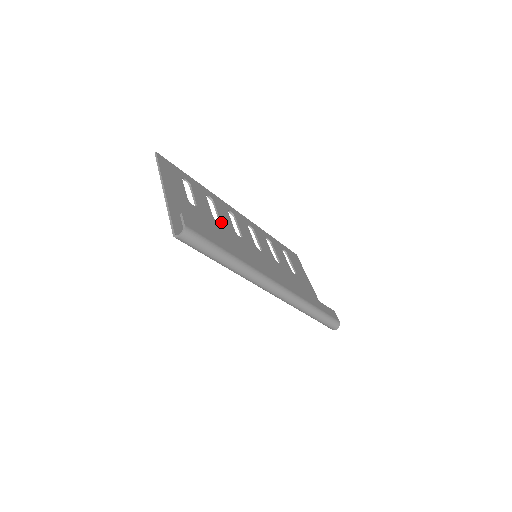
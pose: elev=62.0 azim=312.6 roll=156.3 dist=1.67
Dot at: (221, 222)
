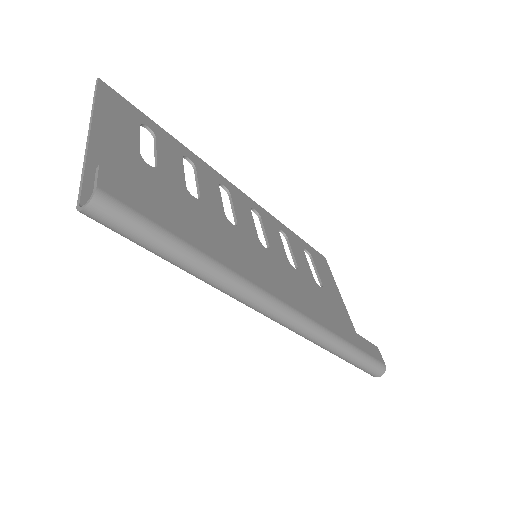
Dot at: (201, 198)
